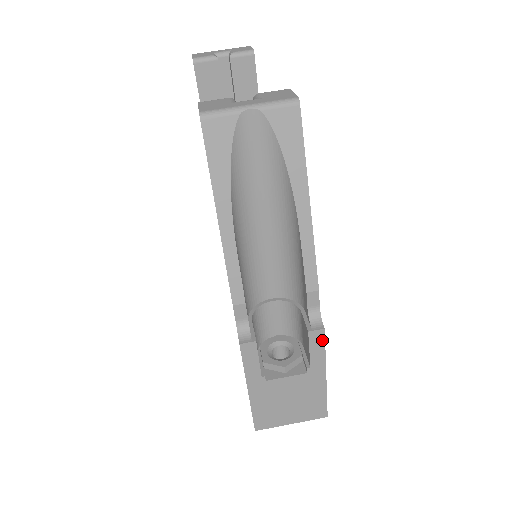
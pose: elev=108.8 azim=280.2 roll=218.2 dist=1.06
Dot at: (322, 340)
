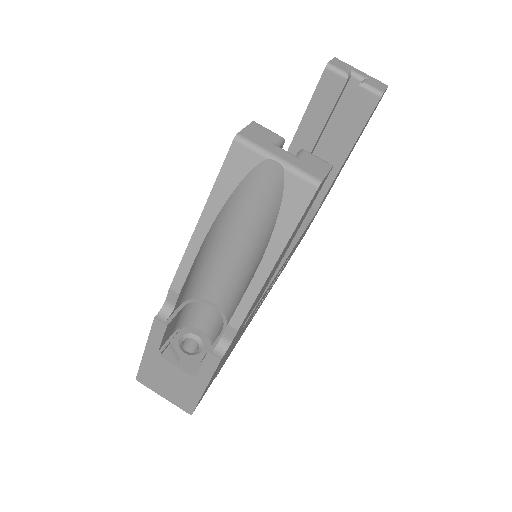
Dot at: (215, 365)
